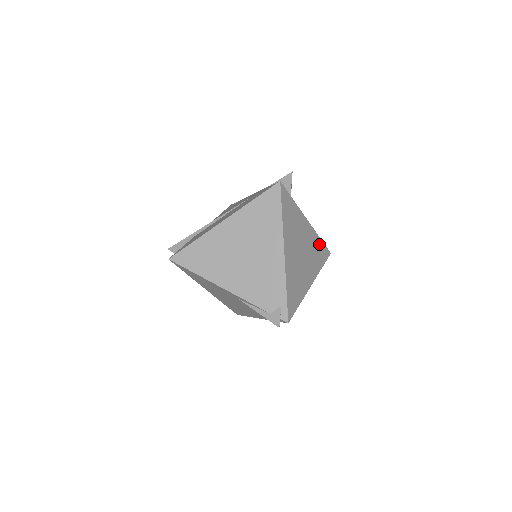
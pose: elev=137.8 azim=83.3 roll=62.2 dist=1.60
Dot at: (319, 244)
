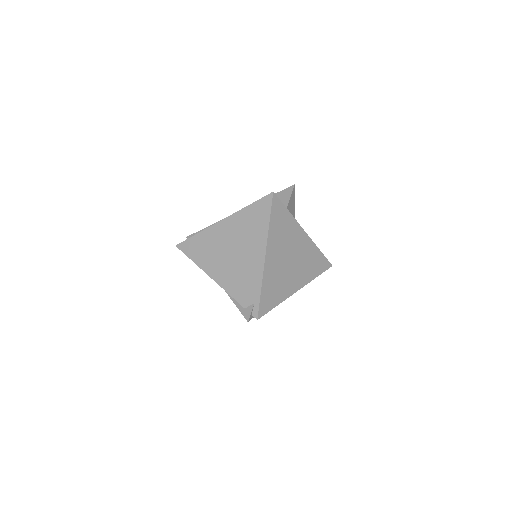
Dot at: (317, 255)
